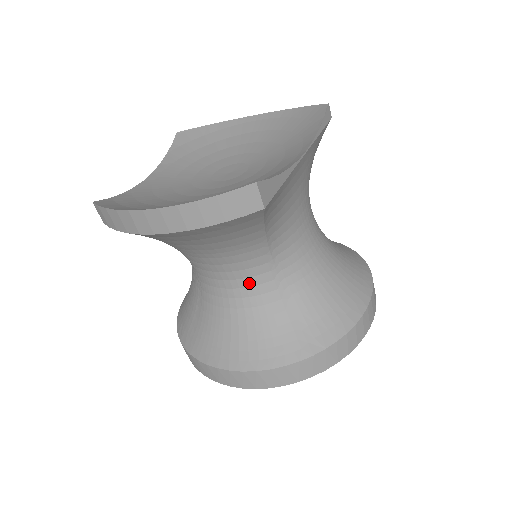
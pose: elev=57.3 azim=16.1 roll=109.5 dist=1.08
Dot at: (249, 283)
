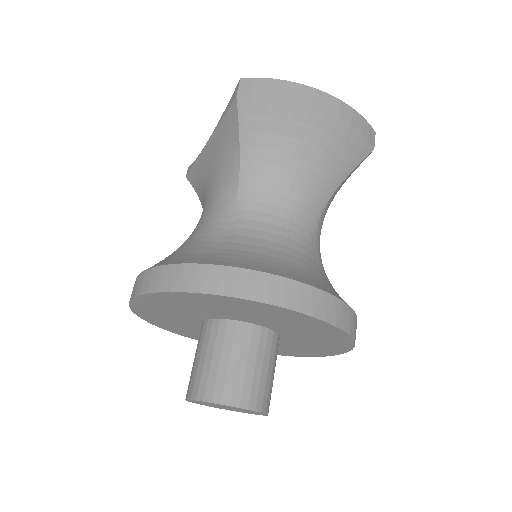
Dot at: (298, 230)
